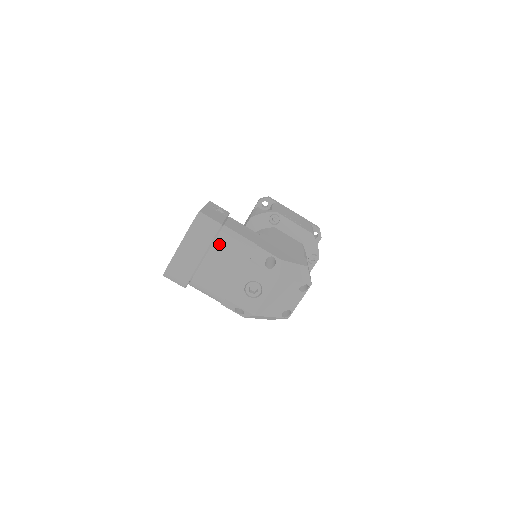
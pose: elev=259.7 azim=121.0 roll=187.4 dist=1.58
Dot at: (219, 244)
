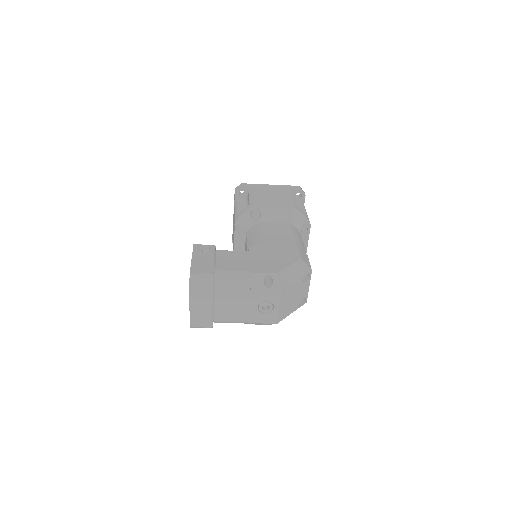
Dot at: (220, 290)
